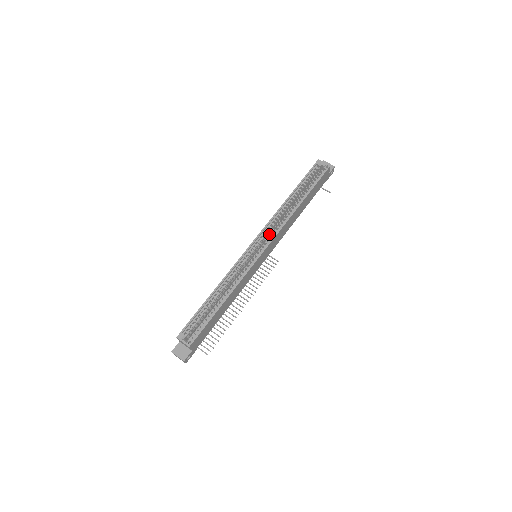
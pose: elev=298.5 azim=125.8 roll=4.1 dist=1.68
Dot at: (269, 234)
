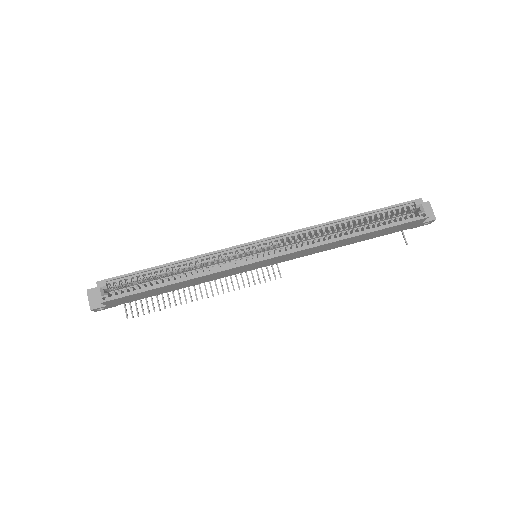
Dot at: (290, 243)
